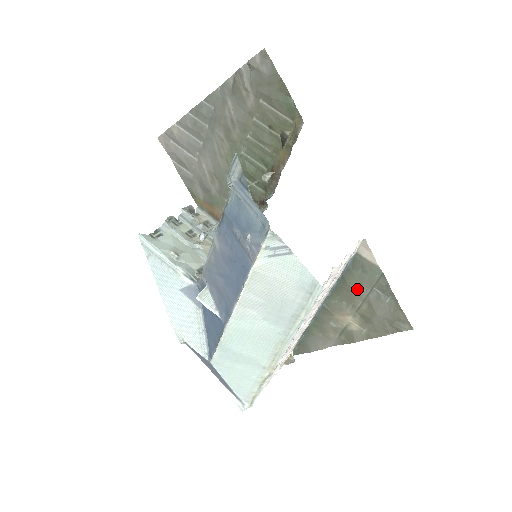
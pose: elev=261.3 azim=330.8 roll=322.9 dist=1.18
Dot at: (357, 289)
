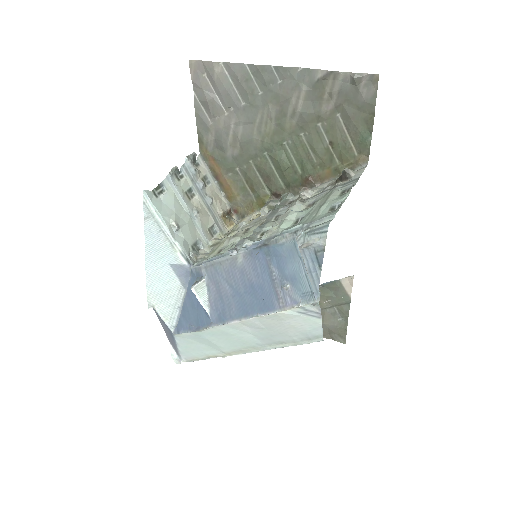
Dot at: (320, 301)
